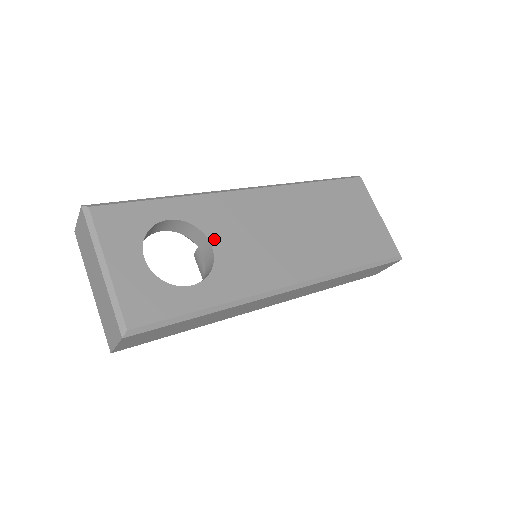
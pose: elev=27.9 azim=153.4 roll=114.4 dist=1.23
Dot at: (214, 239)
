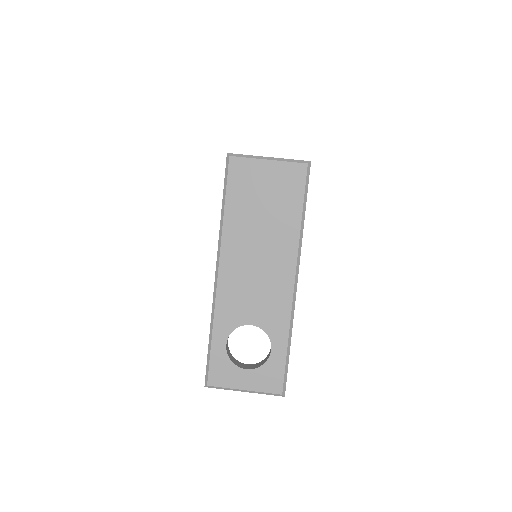
Dot at: (247, 321)
